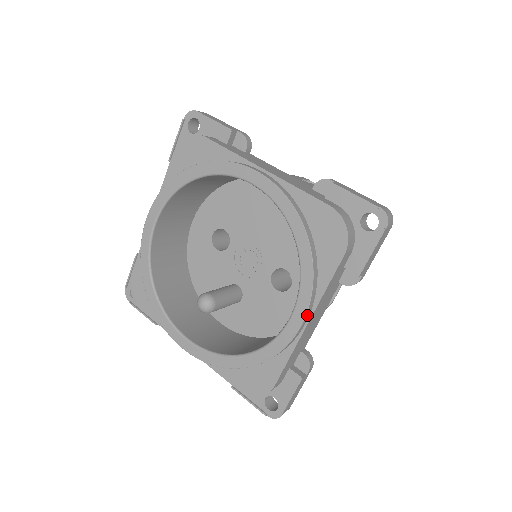
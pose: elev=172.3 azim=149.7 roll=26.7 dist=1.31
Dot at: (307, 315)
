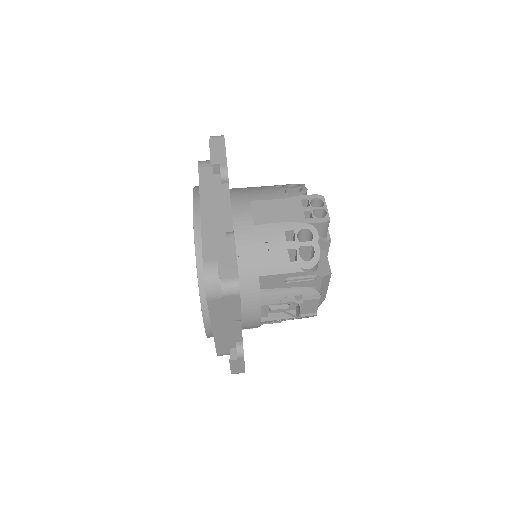
Dot at: (207, 325)
